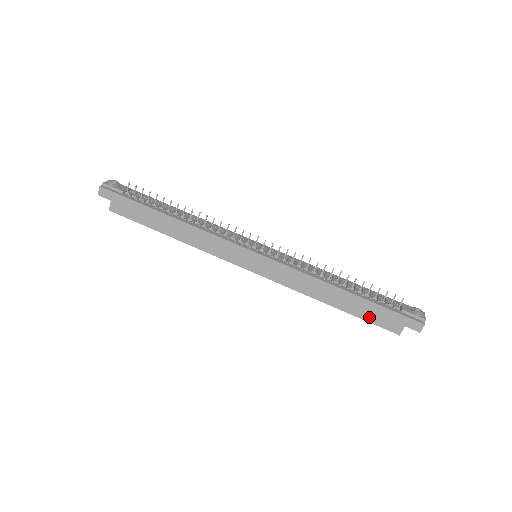
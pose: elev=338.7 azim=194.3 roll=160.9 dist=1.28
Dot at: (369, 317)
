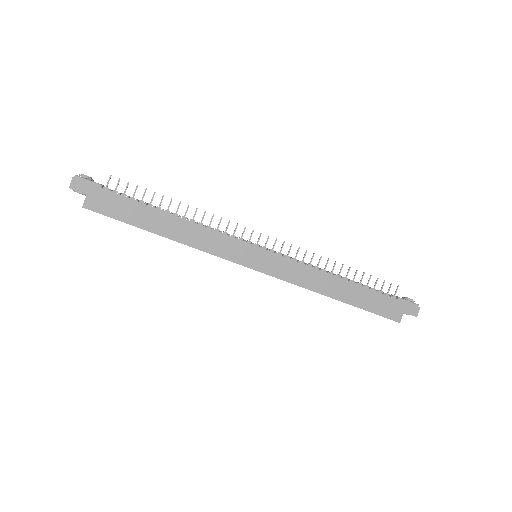
Dot at: (373, 307)
